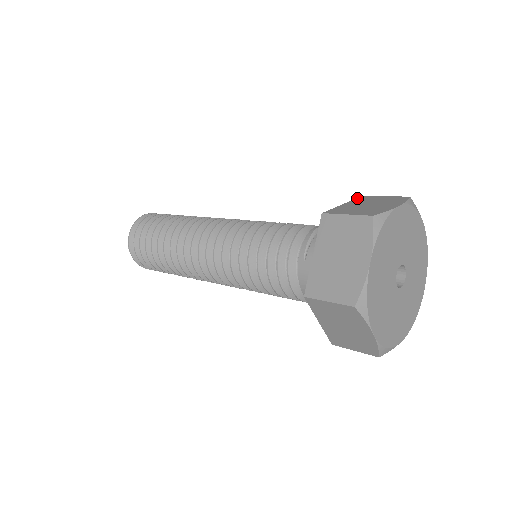
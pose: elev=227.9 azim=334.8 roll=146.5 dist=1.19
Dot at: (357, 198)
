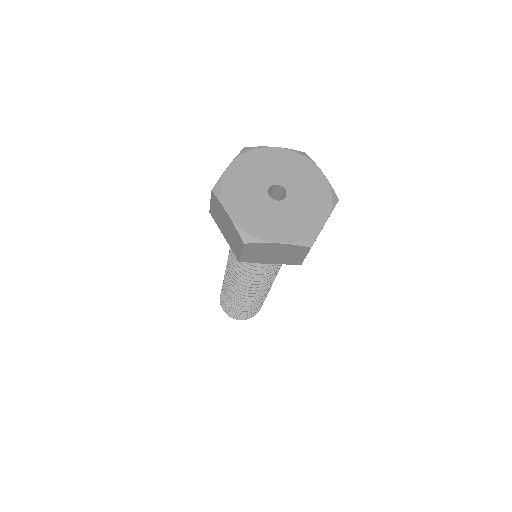
Dot at: occluded
